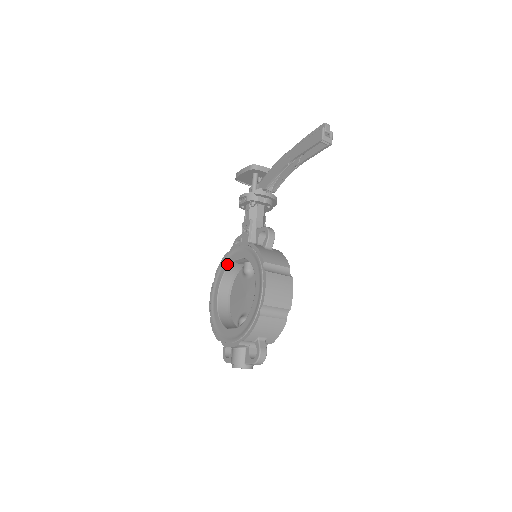
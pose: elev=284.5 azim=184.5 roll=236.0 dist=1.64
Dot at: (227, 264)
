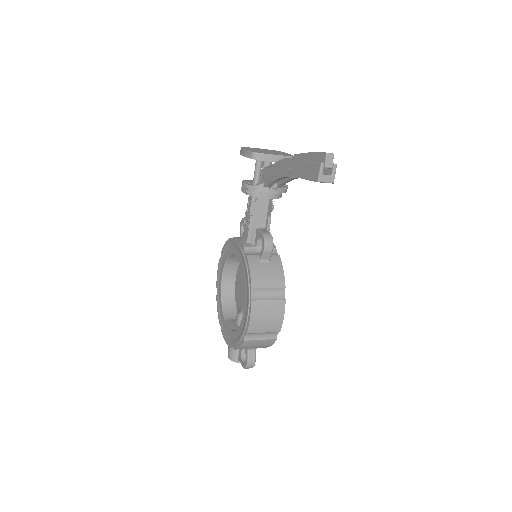
Dot at: (229, 252)
